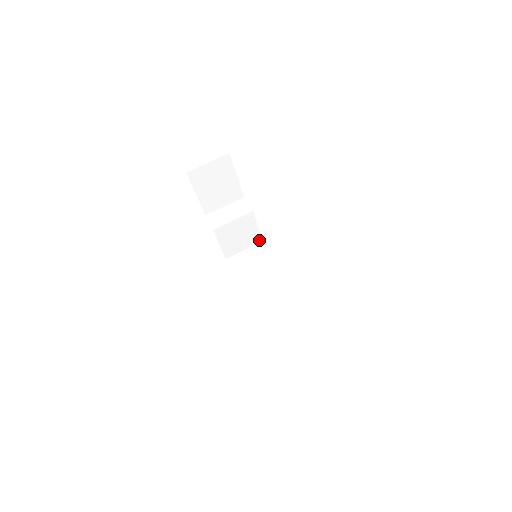
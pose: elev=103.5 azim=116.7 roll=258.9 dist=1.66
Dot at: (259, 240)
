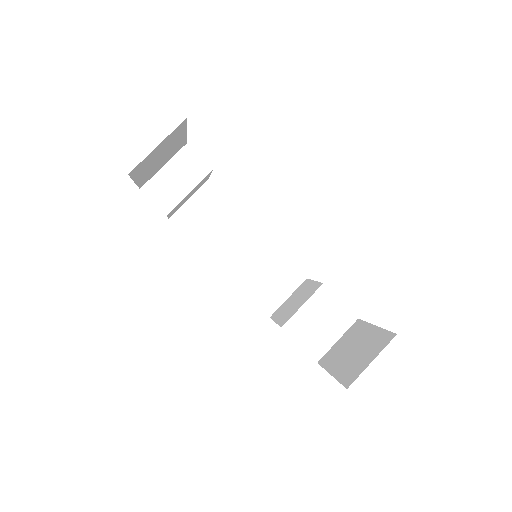
Dot at: (206, 180)
